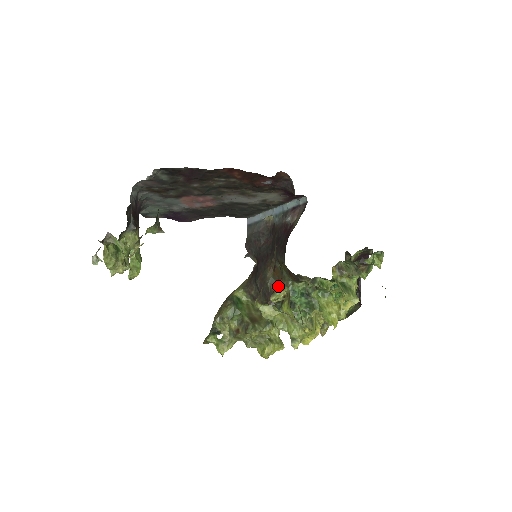
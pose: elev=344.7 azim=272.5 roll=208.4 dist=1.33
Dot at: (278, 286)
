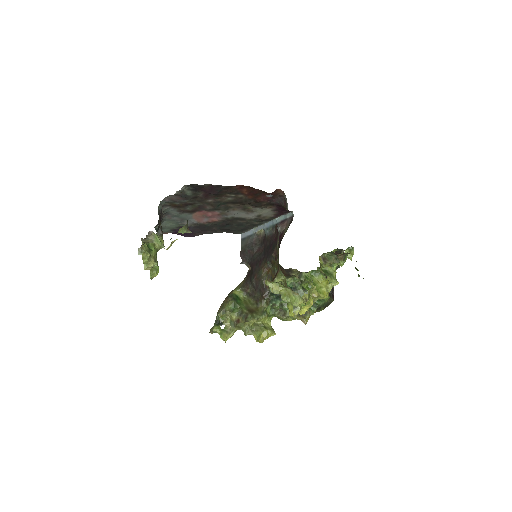
Dot at: (276, 276)
